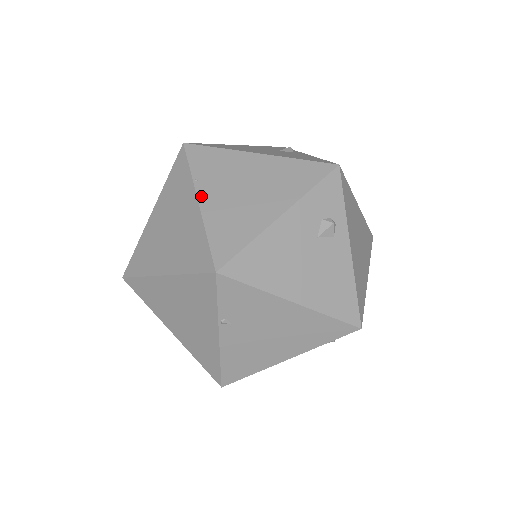
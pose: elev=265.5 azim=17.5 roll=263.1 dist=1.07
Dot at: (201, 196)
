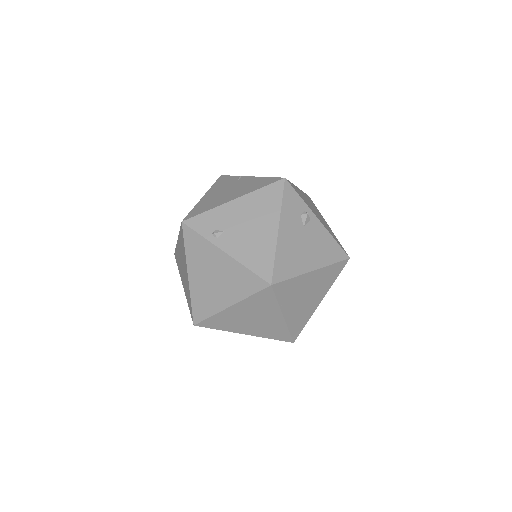
Dot at: (285, 313)
